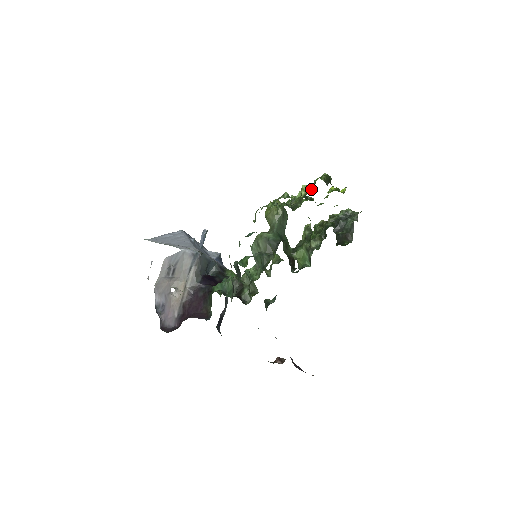
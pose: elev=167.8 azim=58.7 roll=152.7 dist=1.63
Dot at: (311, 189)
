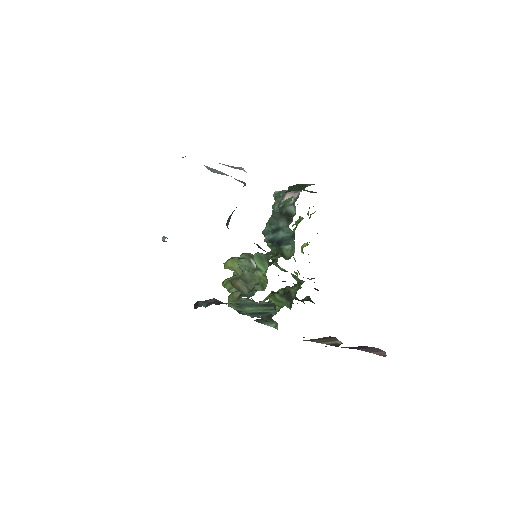
Dot at: (309, 218)
